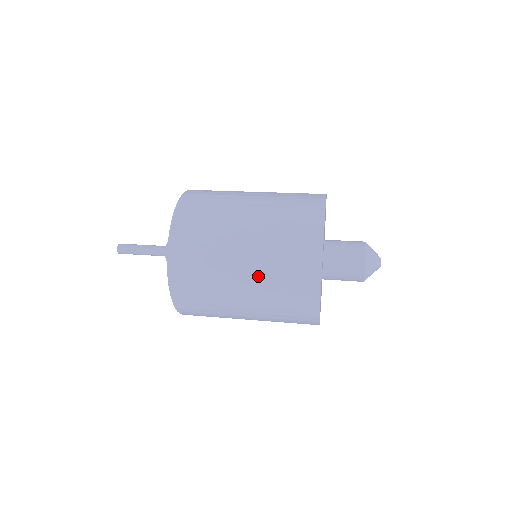
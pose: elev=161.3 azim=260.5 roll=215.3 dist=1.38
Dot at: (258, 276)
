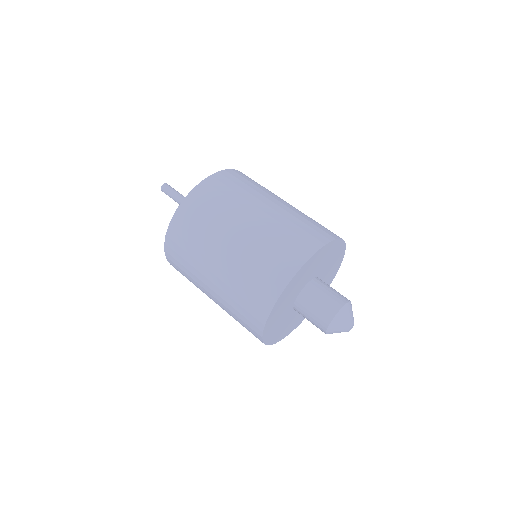
Dot at: occluded
